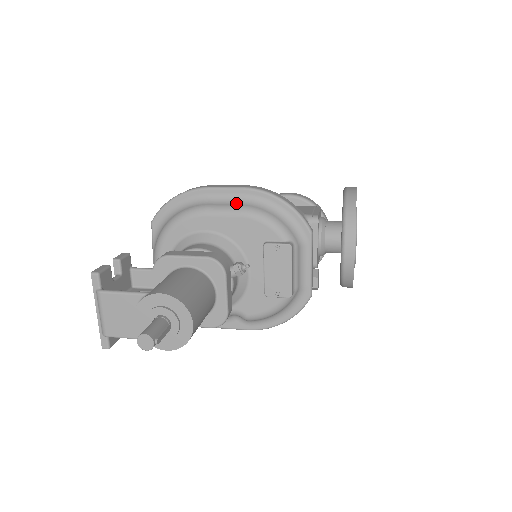
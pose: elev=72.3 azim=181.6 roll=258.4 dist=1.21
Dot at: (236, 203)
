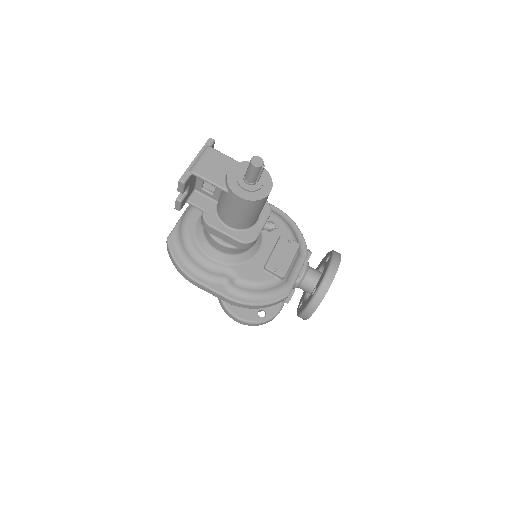
Dot at: occluded
